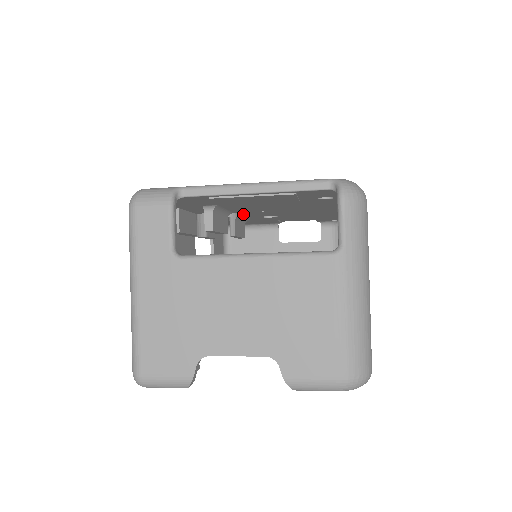
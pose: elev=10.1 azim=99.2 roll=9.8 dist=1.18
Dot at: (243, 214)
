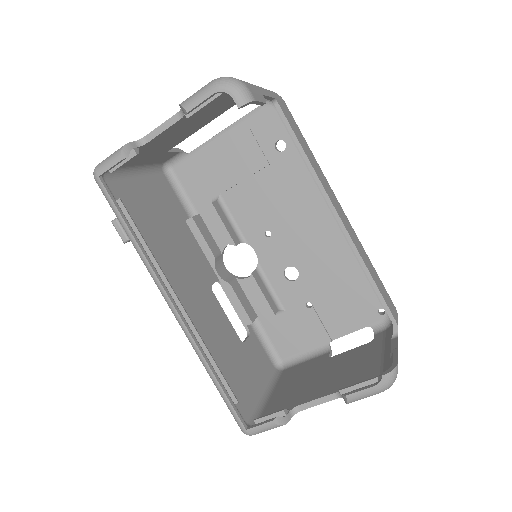
Dot at: (260, 255)
